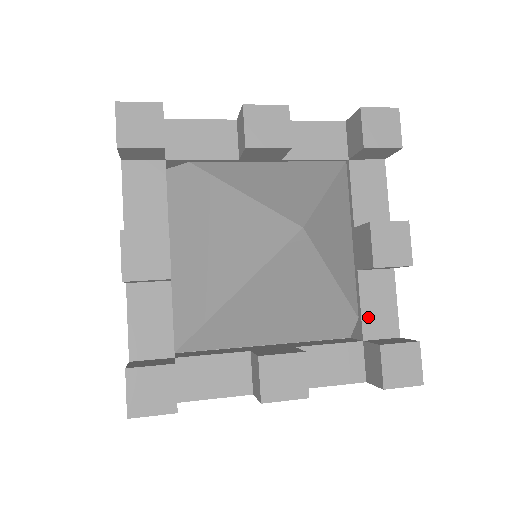
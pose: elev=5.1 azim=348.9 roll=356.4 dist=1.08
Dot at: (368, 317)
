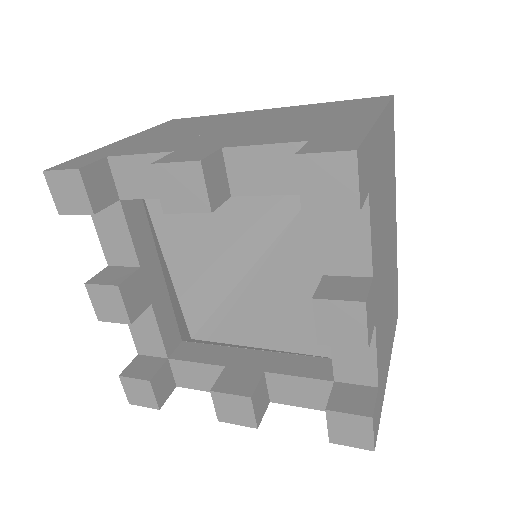
Dot at: (340, 363)
